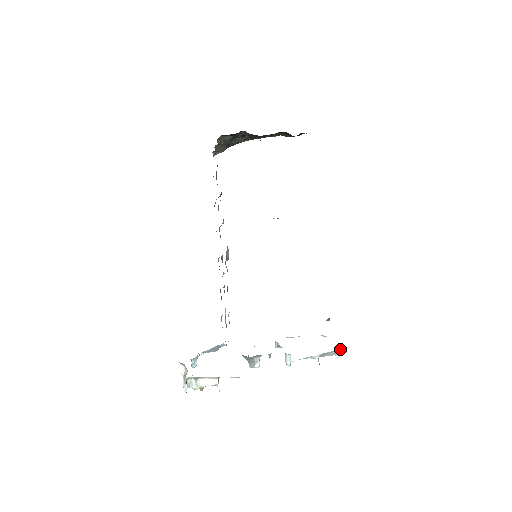
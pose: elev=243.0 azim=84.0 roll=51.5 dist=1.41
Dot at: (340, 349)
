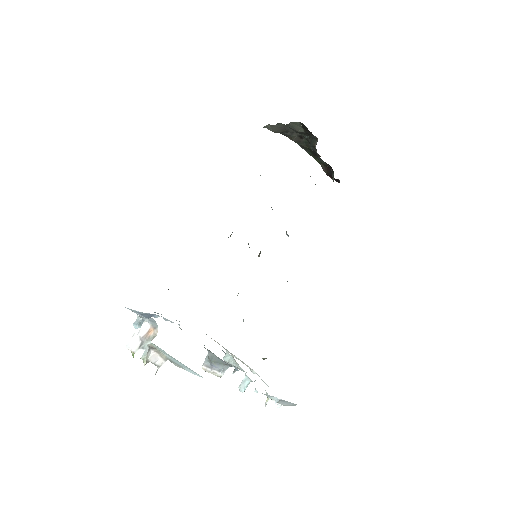
Dot at: occluded
